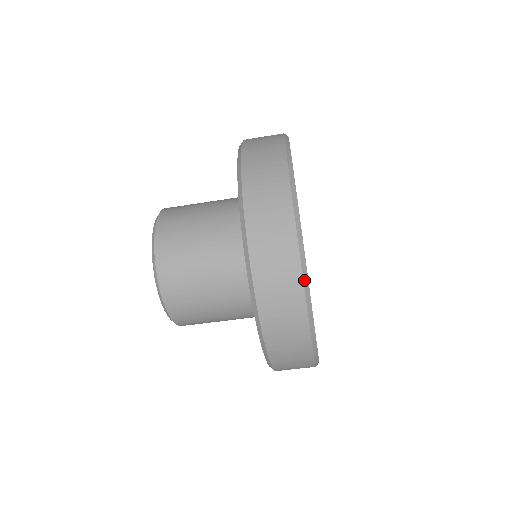
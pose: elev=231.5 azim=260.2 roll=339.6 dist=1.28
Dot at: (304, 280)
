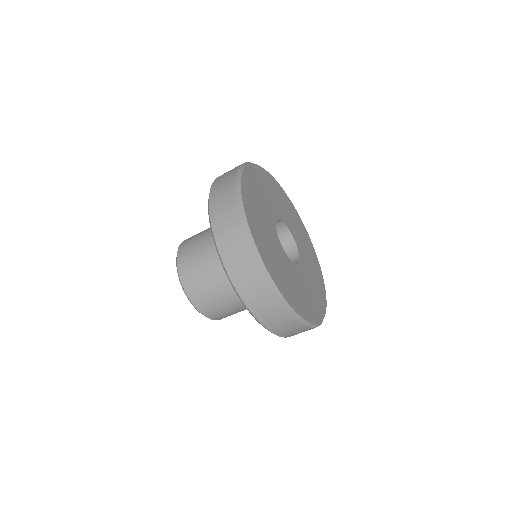
Dot at: (255, 252)
